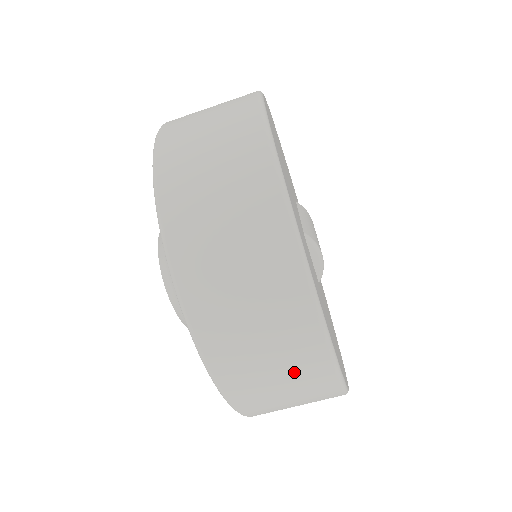
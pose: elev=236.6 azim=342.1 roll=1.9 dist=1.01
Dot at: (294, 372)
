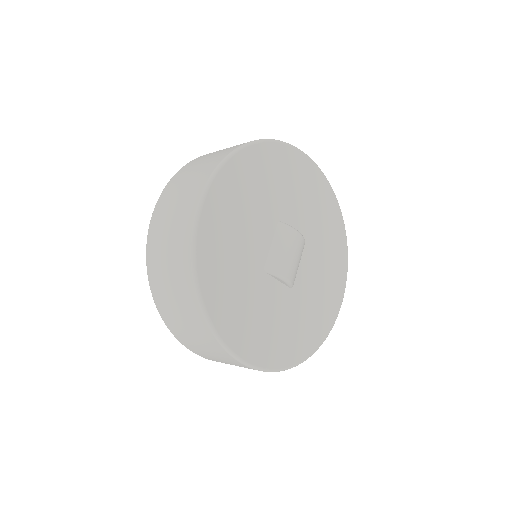
Dot at: occluded
